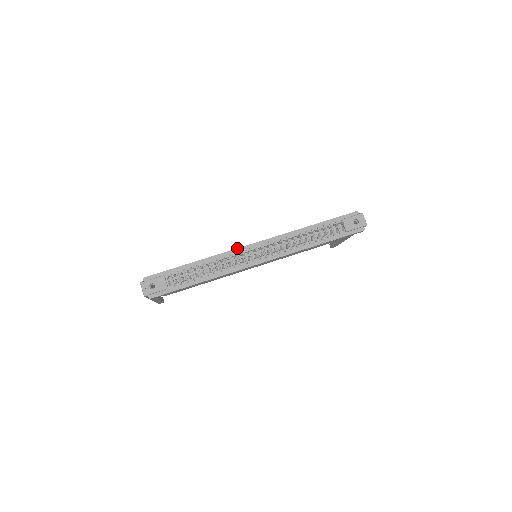
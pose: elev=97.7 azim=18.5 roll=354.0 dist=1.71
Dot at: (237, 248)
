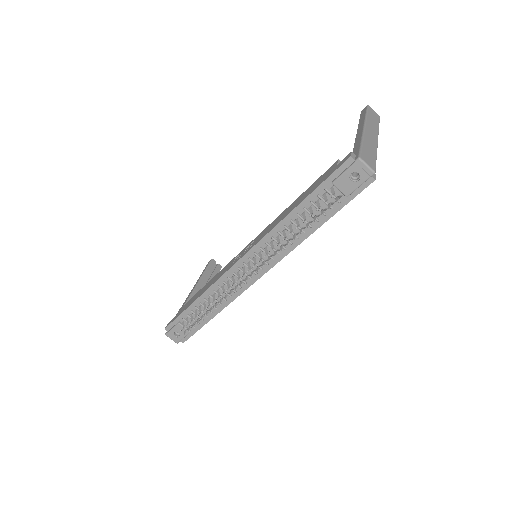
Dot at: (225, 272)
